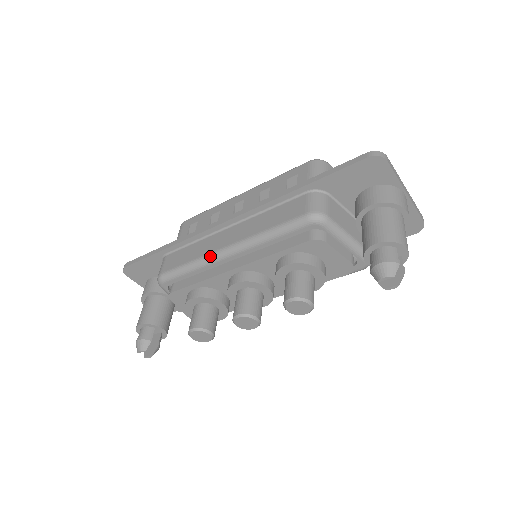
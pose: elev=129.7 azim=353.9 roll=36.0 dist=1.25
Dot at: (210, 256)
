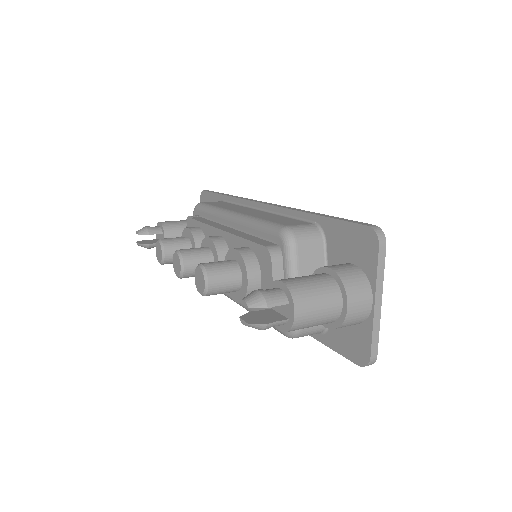
Dot at: (225, 210)
